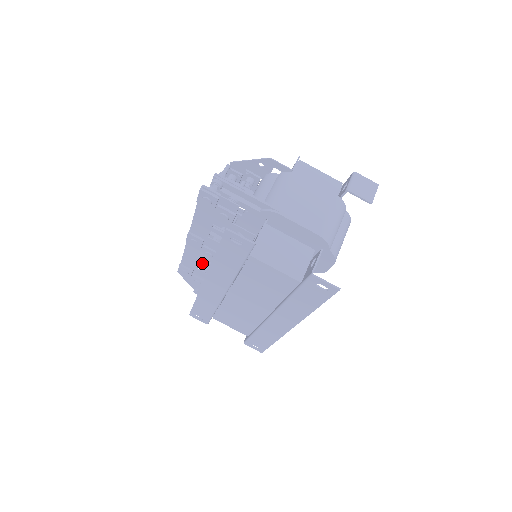
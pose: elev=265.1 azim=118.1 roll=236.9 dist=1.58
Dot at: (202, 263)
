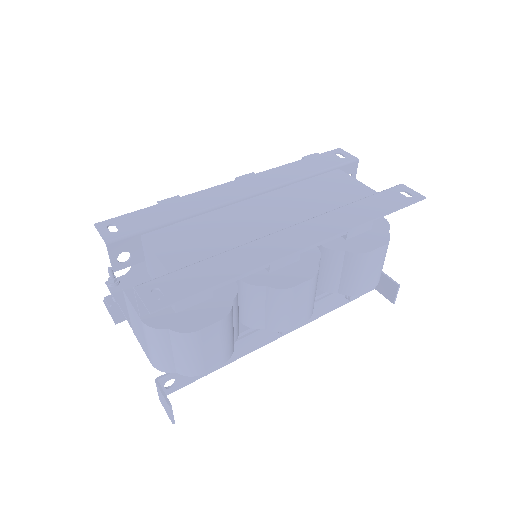
Dot at: occluded
